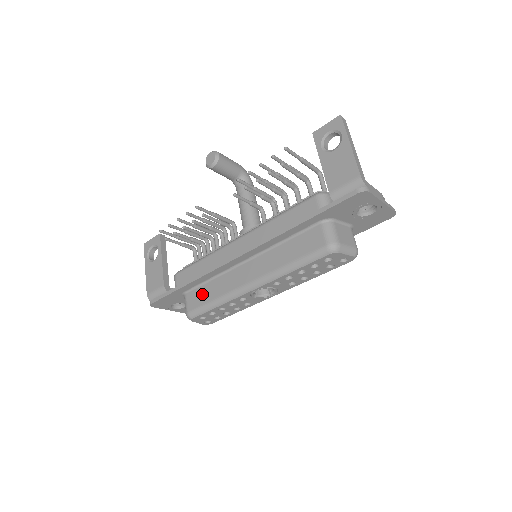
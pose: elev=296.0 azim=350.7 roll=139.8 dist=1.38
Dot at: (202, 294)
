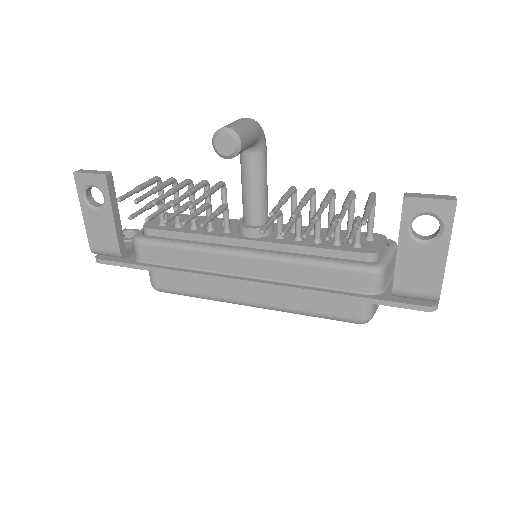
Dot at: (178, 279)
